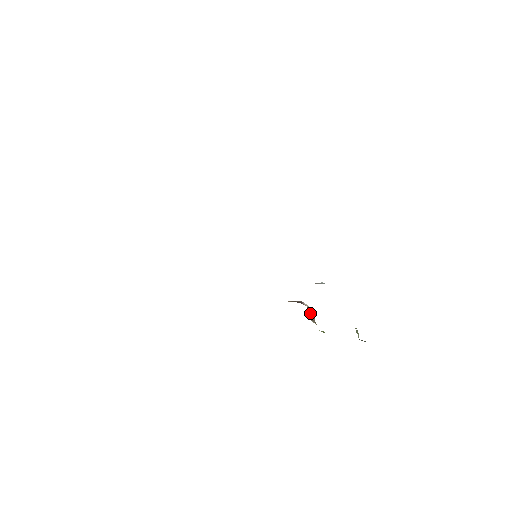
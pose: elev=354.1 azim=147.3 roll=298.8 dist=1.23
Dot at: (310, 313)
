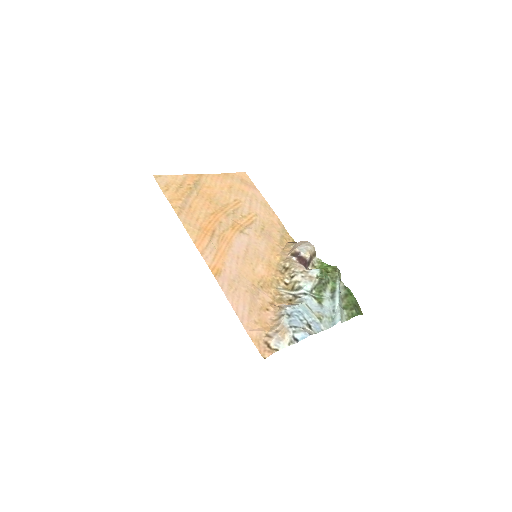
Dot at: (307, 263)
